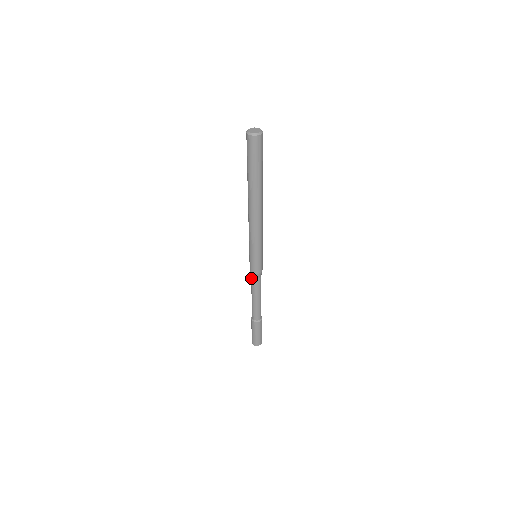
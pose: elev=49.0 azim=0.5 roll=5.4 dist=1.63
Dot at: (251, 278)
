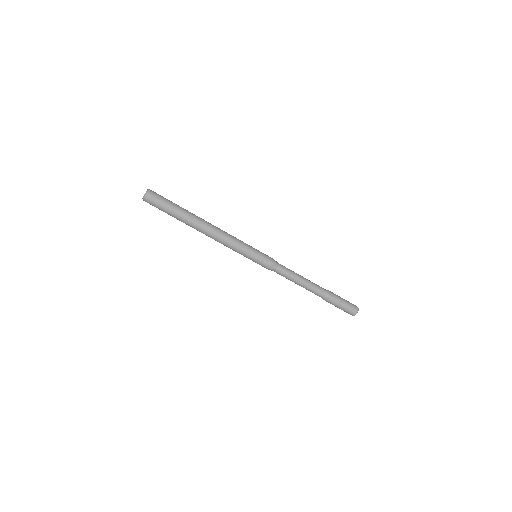
Dot at: occluded
